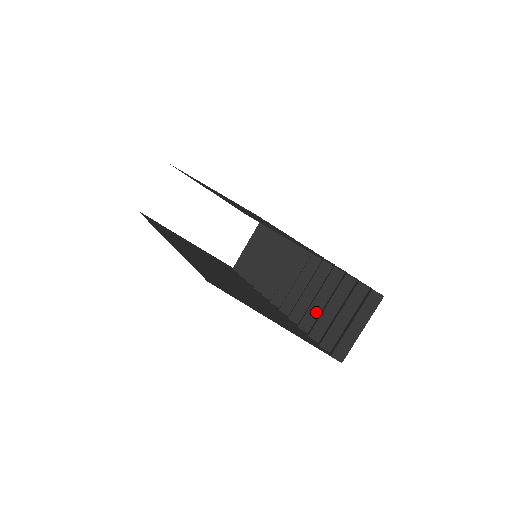
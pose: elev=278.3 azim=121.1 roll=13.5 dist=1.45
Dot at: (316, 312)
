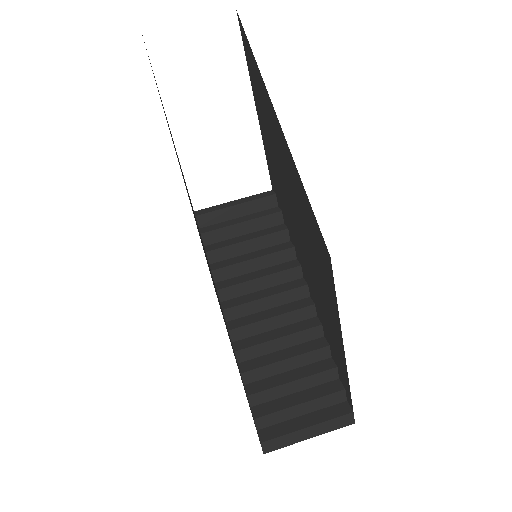
Dot at: (271, 372)
